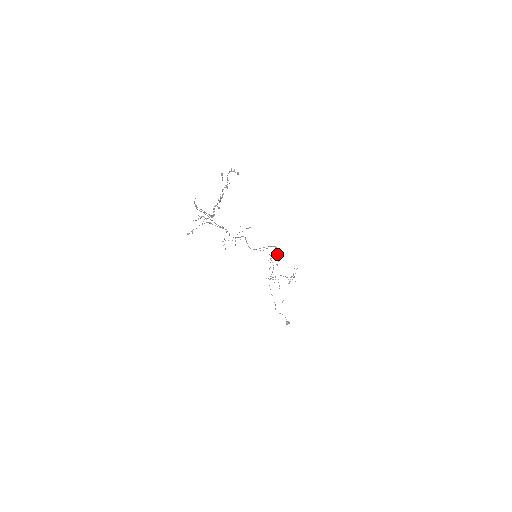
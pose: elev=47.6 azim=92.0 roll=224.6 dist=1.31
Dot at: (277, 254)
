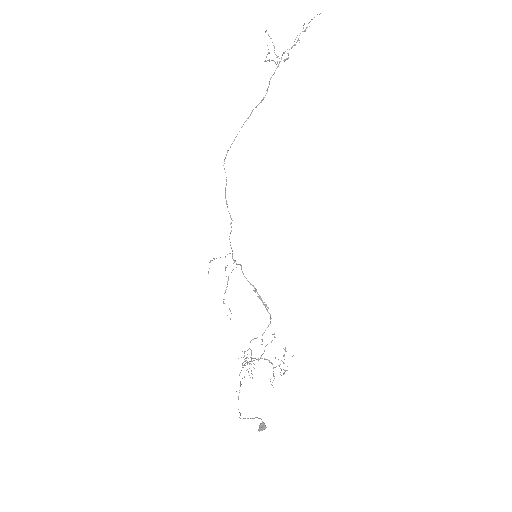
Dot at: occluded
